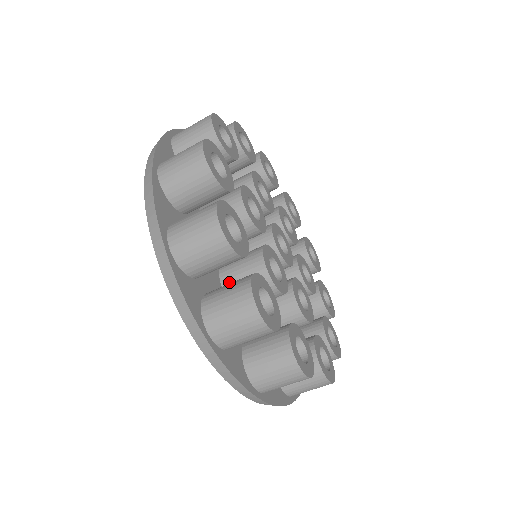
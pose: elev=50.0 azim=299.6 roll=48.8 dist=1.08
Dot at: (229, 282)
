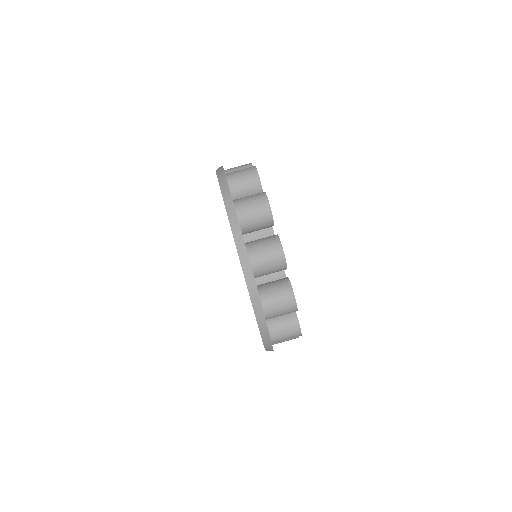
Dot at: (260, 278)
